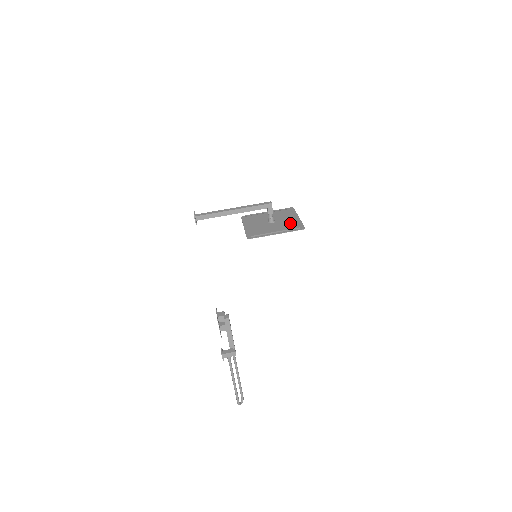
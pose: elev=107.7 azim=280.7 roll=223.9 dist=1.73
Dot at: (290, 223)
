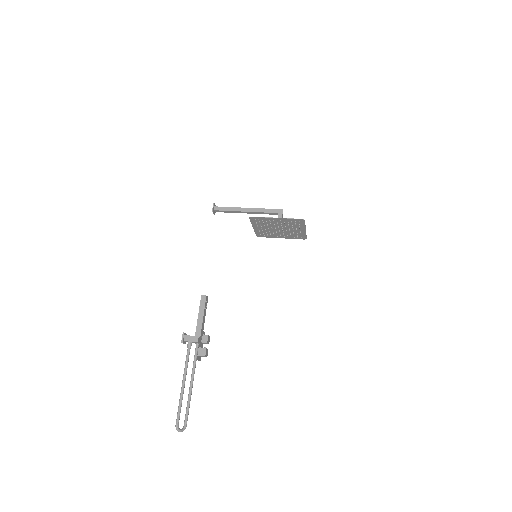
Dot at: (294, 224)
